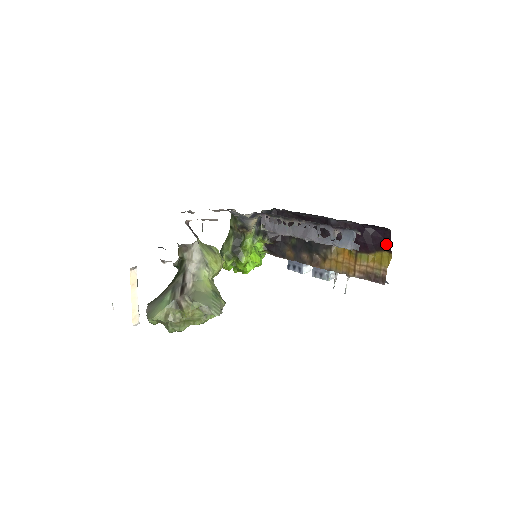
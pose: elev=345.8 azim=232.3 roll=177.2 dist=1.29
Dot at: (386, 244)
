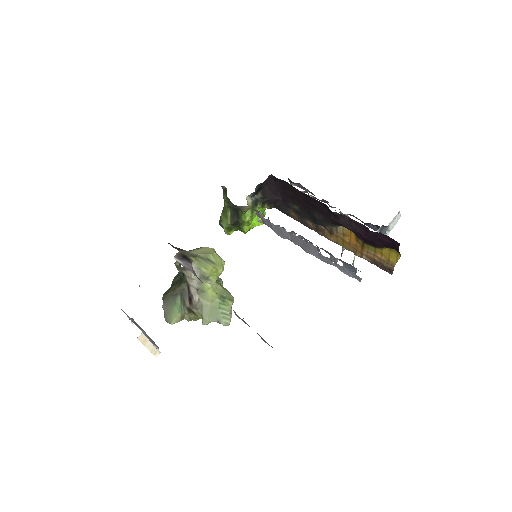
Dot at: (394, 248)
